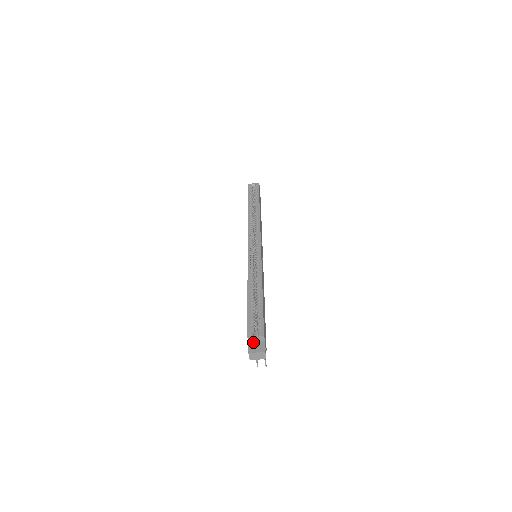
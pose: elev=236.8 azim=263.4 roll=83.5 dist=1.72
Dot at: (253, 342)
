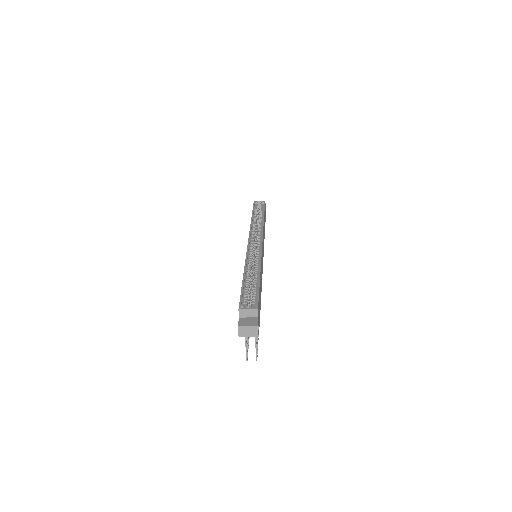
Dot at: (244, 317)
